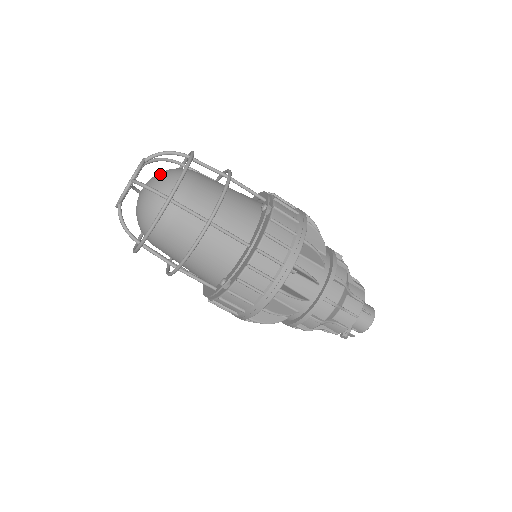
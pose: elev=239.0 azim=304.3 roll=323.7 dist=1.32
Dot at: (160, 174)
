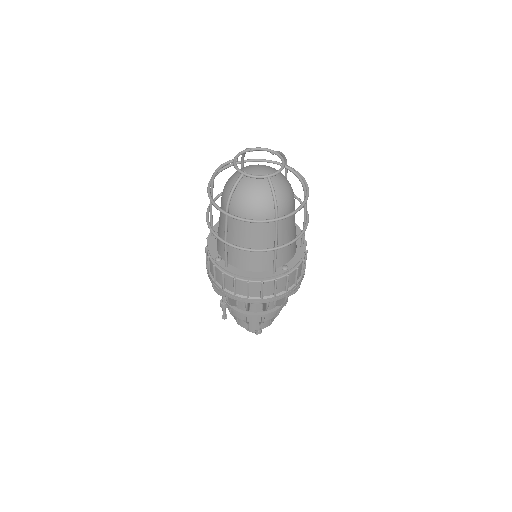
Dot at: (273, 168)
